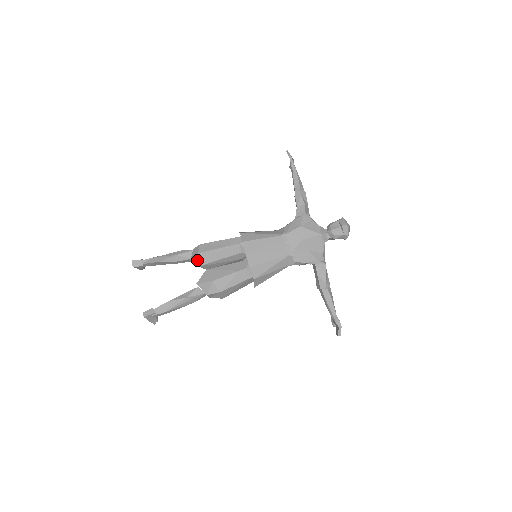
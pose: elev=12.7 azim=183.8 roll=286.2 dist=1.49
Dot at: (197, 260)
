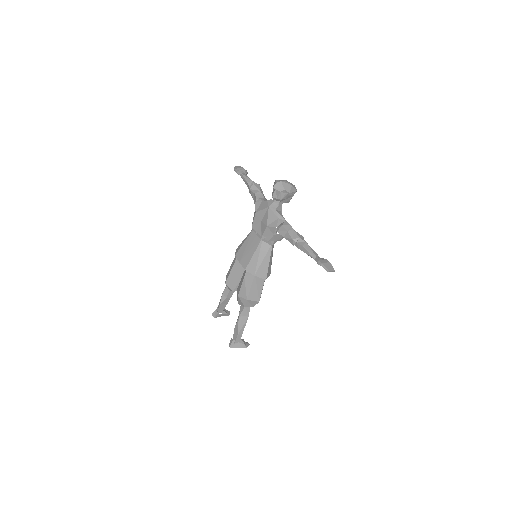
Dot at: (229, 288)
